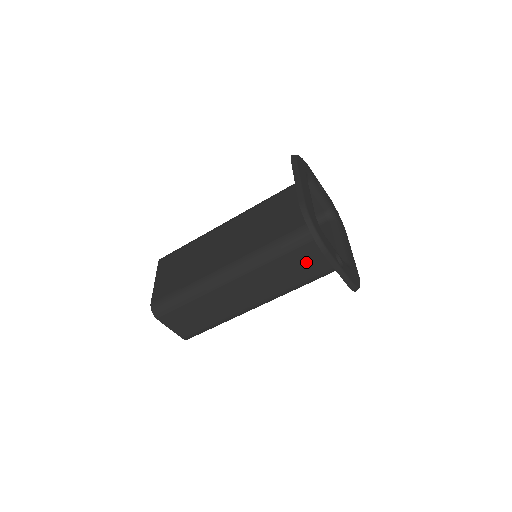
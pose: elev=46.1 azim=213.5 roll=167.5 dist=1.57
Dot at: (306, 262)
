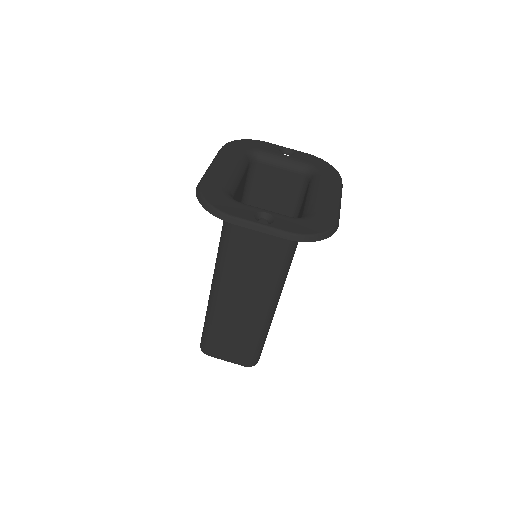
Dot at: (257, 238)
